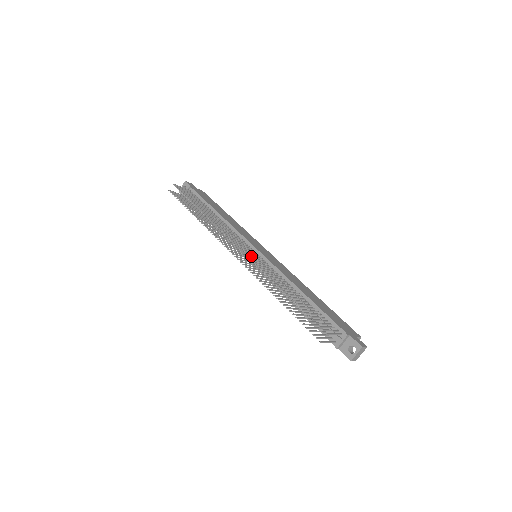
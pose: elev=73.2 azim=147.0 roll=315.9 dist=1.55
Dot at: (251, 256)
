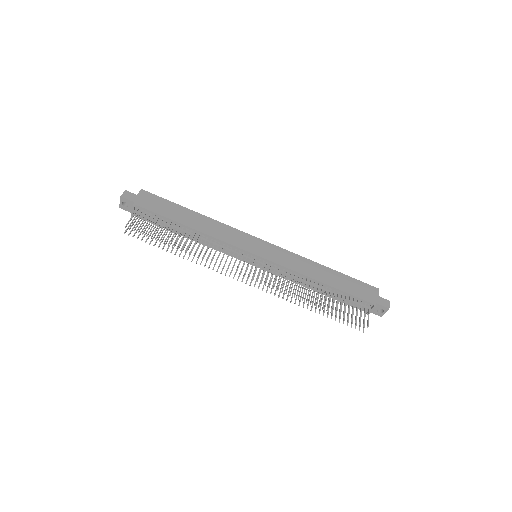
Dot at: (263, 276)
